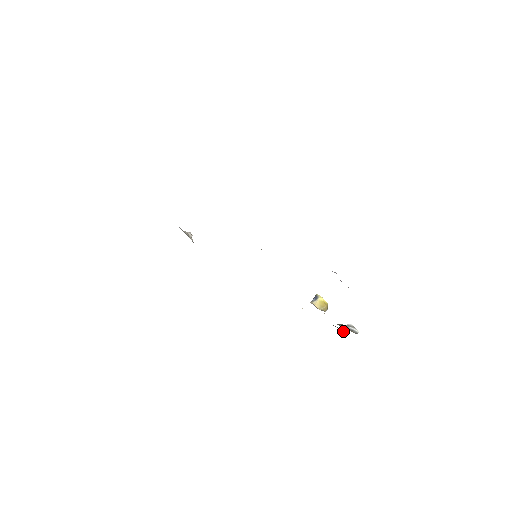
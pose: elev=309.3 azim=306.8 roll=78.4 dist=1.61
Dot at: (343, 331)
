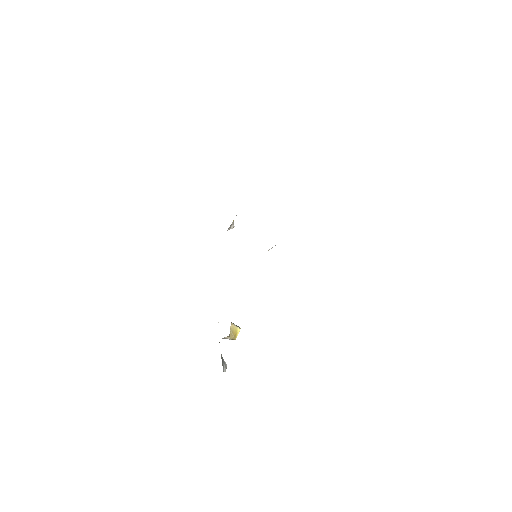
Dot at: occluded
